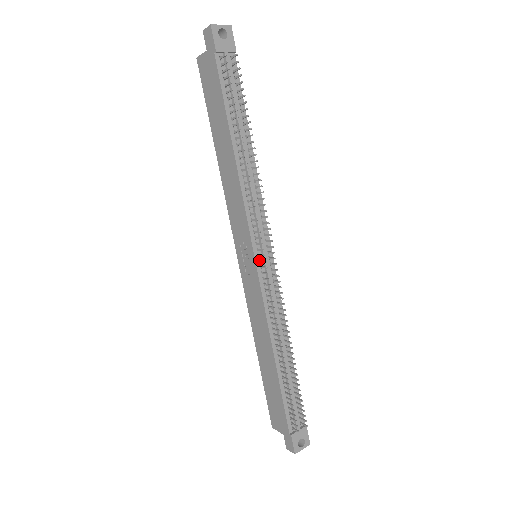
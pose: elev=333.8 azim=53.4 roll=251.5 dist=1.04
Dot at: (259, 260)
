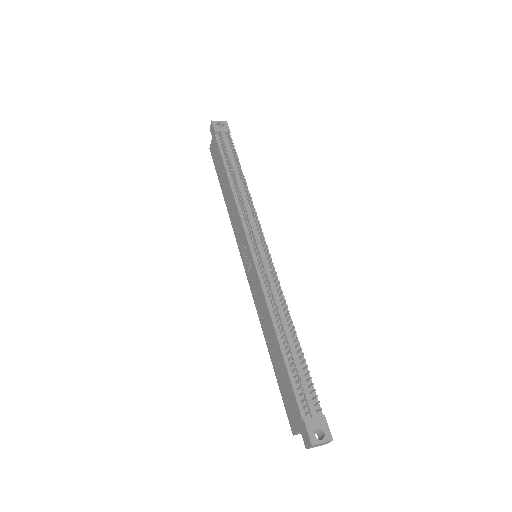
Dot at: (254, 251)
